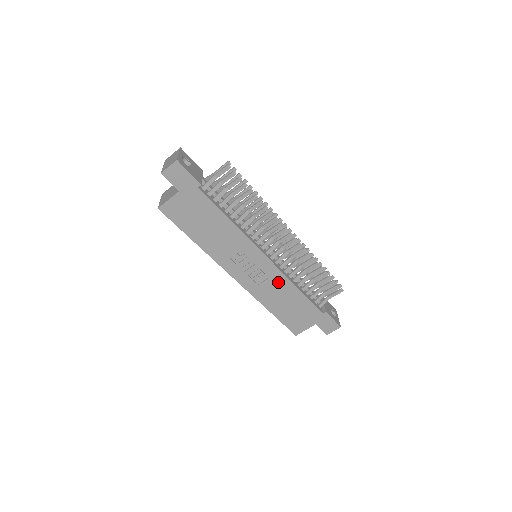
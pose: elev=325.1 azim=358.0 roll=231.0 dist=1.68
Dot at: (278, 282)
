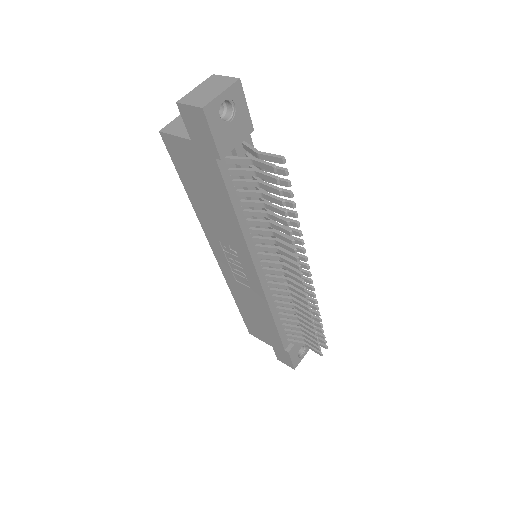
Dot at: (257, 298)
